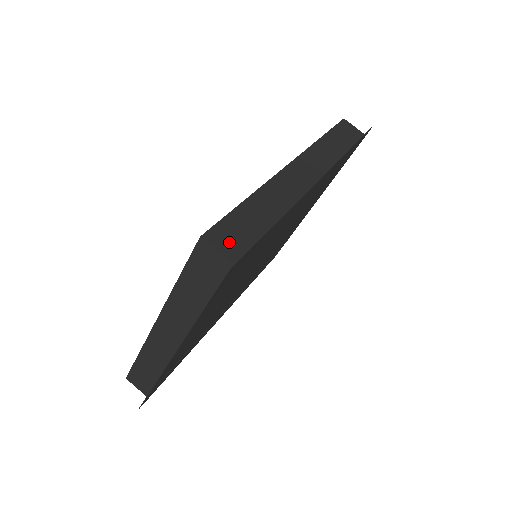
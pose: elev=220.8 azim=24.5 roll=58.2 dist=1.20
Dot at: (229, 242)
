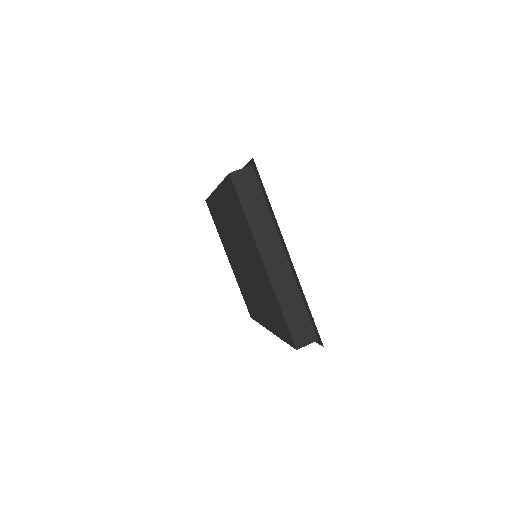
Dot at: occluded
